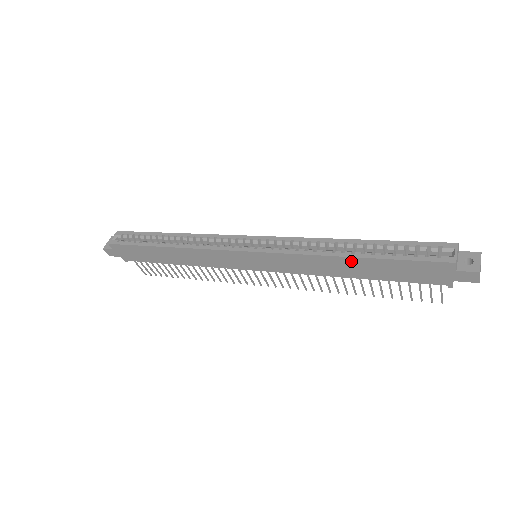
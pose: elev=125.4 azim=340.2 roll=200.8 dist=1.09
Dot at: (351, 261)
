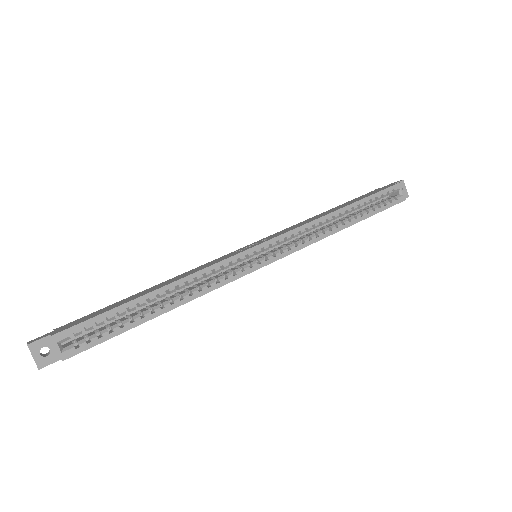
Dot at: (347, 227)
